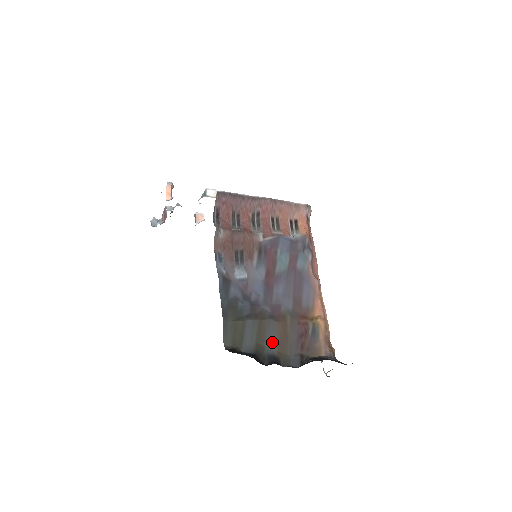
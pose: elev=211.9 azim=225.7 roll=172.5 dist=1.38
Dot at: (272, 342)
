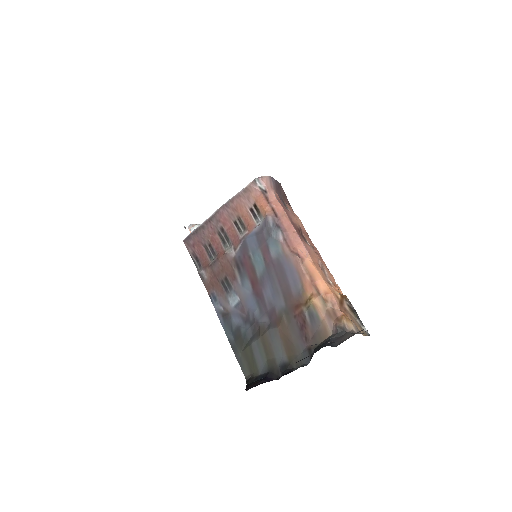
Dot at: (280, 350)
